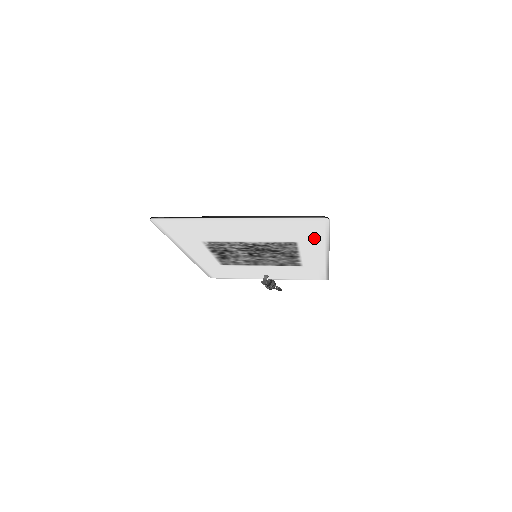
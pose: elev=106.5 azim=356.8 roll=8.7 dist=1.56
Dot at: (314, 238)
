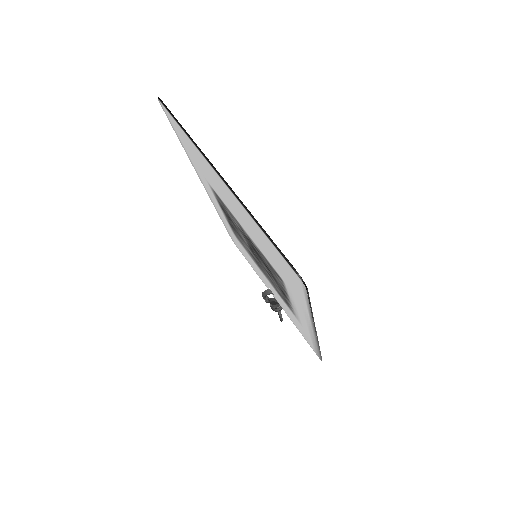
Dot at: (298, 295)
